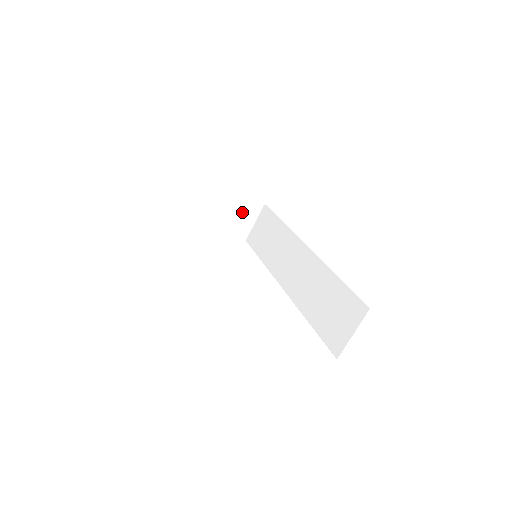
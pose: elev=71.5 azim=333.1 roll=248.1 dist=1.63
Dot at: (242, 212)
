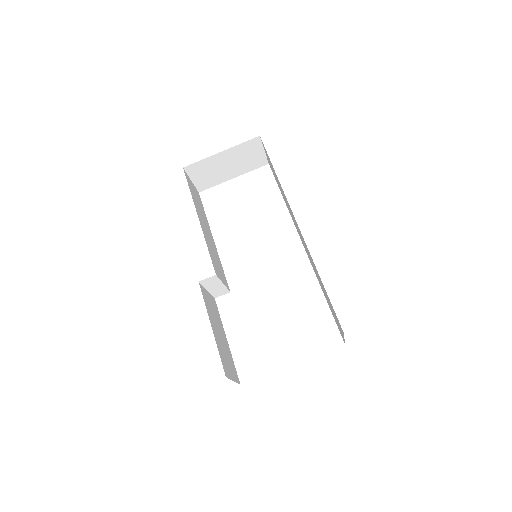
Dot at: (244, 154)
